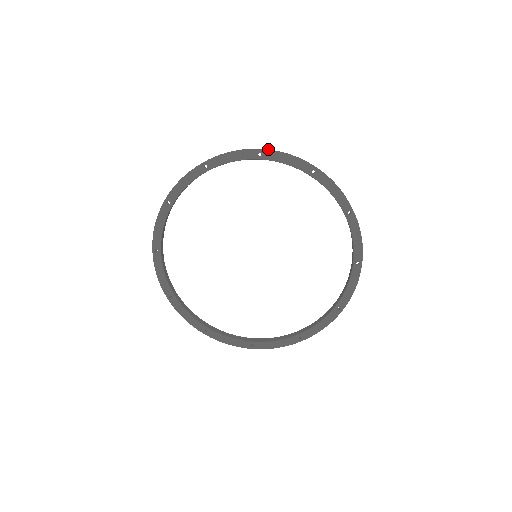
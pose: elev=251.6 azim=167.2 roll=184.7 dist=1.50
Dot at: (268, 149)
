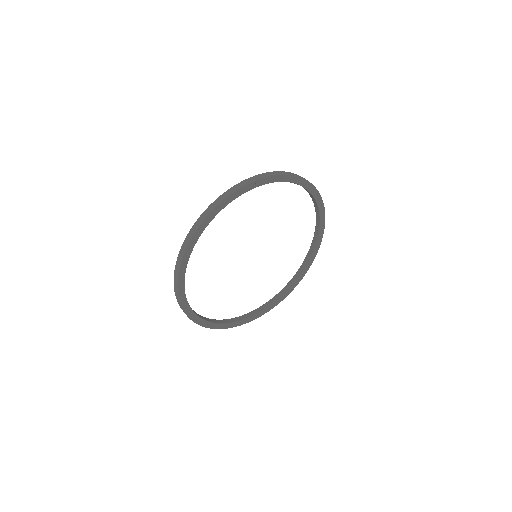
Dot at: occluded
